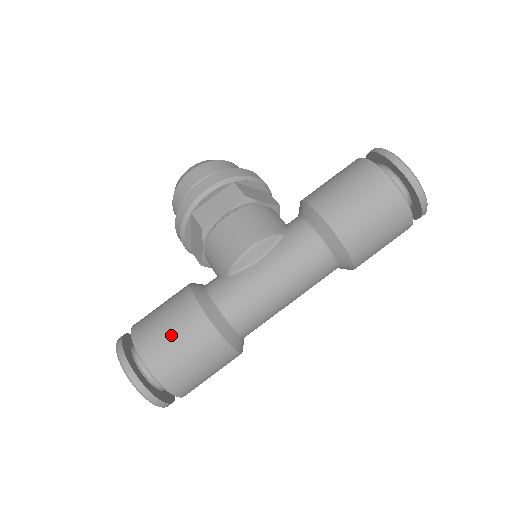
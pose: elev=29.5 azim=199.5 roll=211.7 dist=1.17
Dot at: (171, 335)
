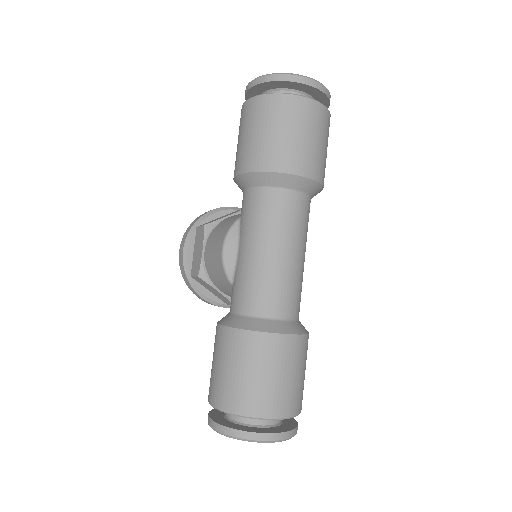
Dot at: (222, 369)
